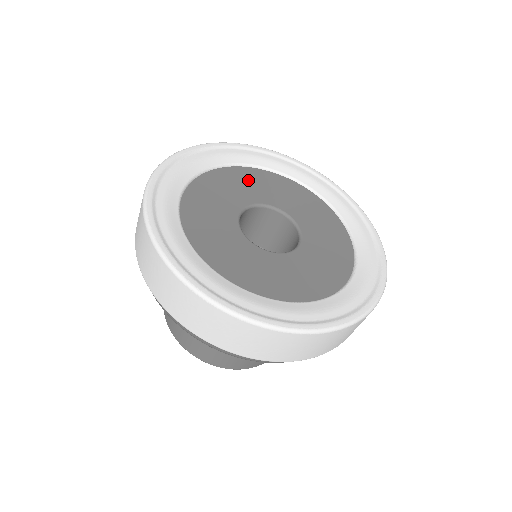
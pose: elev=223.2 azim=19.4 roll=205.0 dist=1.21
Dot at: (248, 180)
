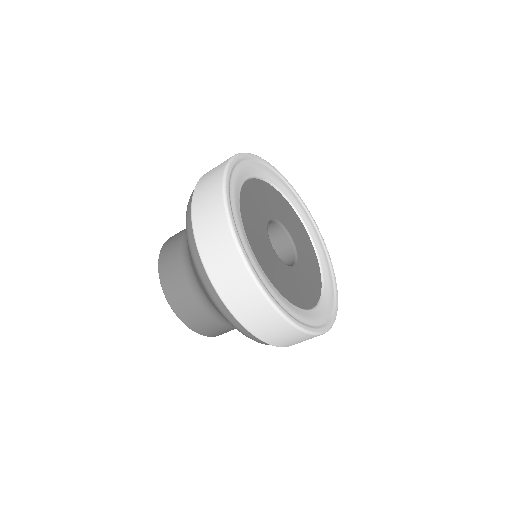
Dot at: (273, 198)
